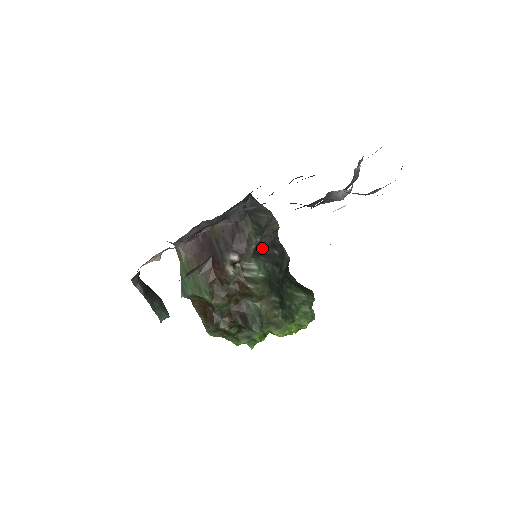
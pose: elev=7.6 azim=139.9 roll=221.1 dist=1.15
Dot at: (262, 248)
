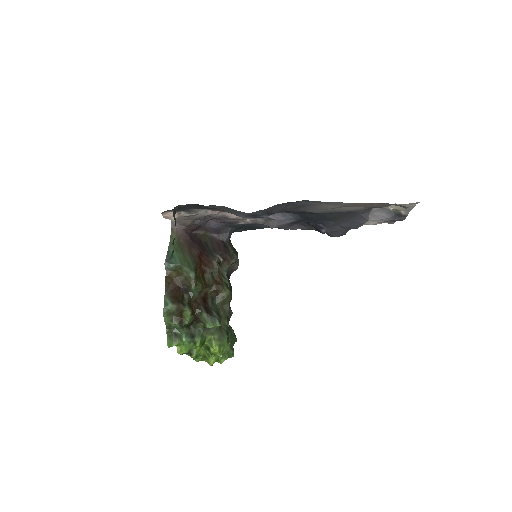
Dot at: occluded
